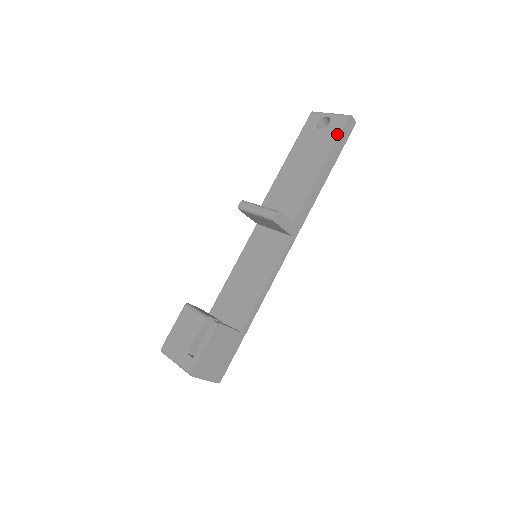
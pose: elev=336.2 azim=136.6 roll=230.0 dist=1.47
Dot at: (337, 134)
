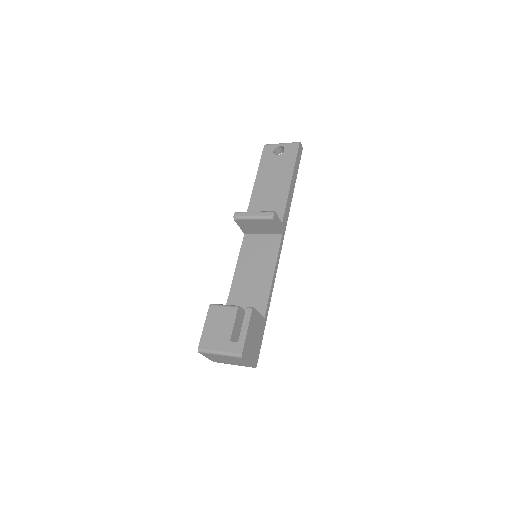
Dot at: (294, 155)
